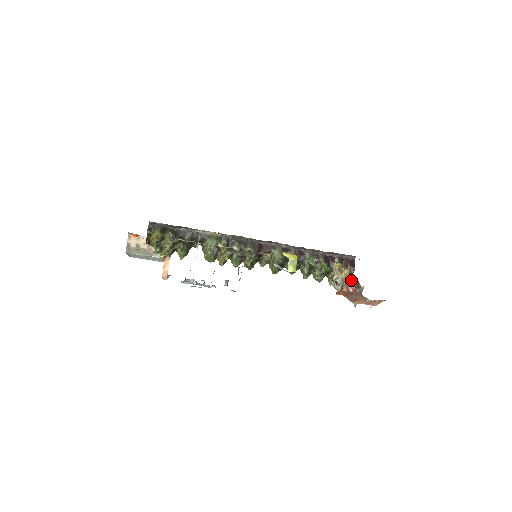
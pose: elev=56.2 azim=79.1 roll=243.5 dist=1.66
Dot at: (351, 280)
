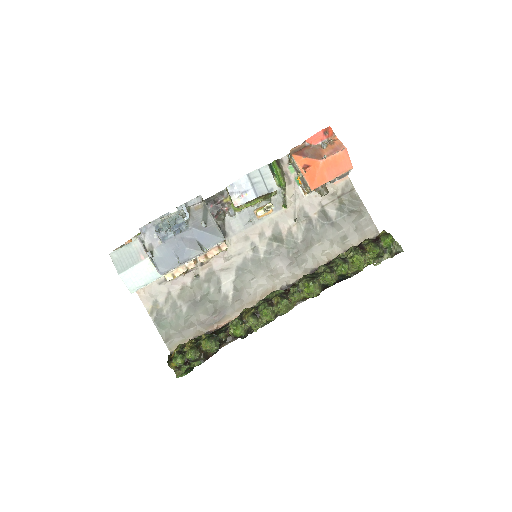
Dot at: occluded
